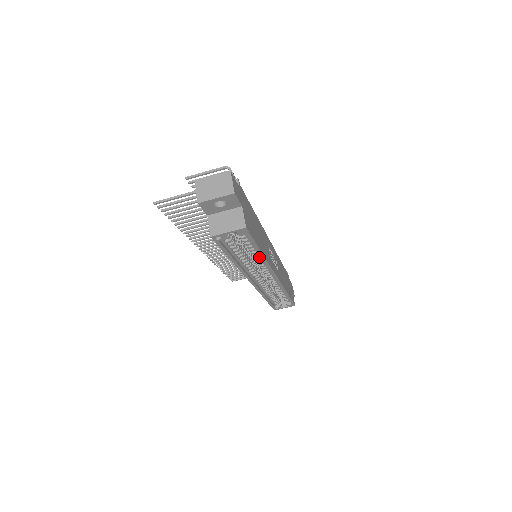
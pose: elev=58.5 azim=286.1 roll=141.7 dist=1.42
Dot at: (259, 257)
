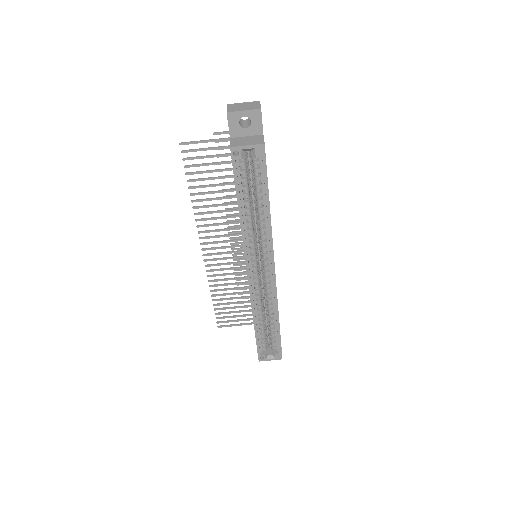
Dot at: (264, 221)
